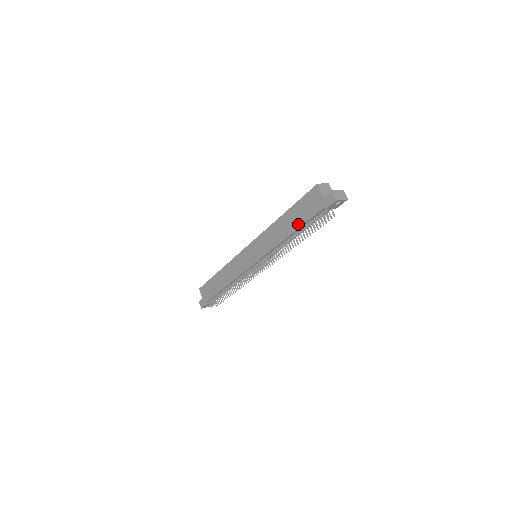
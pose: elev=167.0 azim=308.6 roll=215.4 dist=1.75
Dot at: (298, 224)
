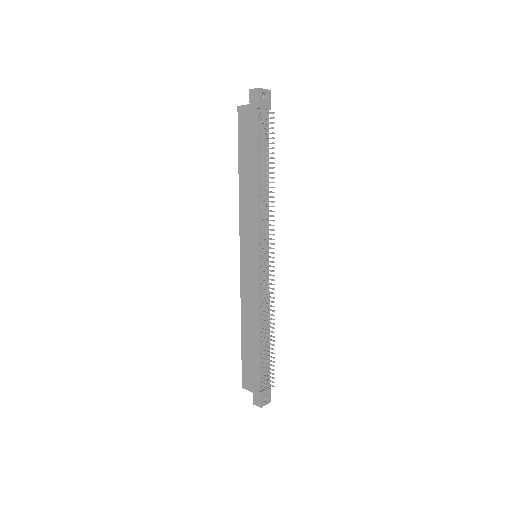
Dot at: (254, 156)
